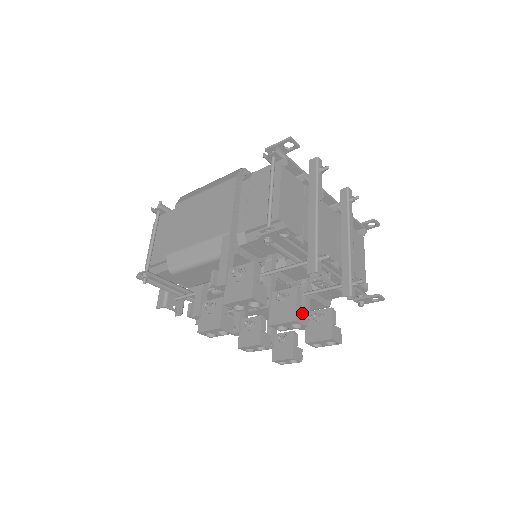
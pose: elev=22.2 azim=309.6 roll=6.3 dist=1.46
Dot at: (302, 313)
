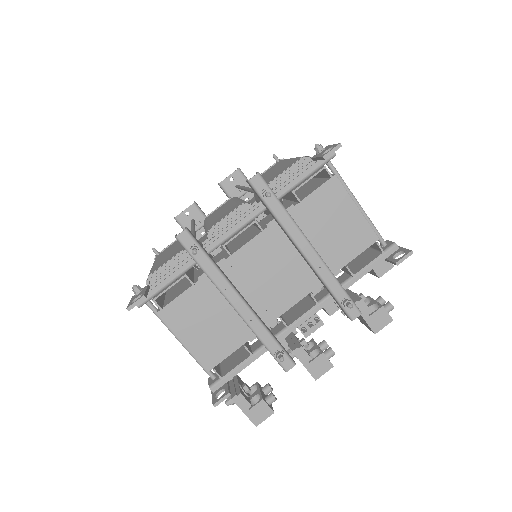
Dot at: (318, 364)
